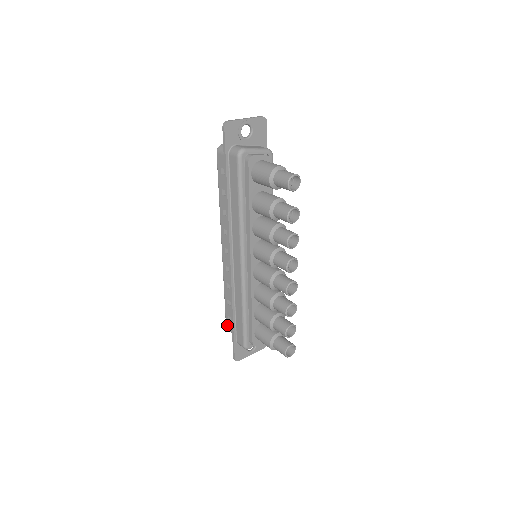
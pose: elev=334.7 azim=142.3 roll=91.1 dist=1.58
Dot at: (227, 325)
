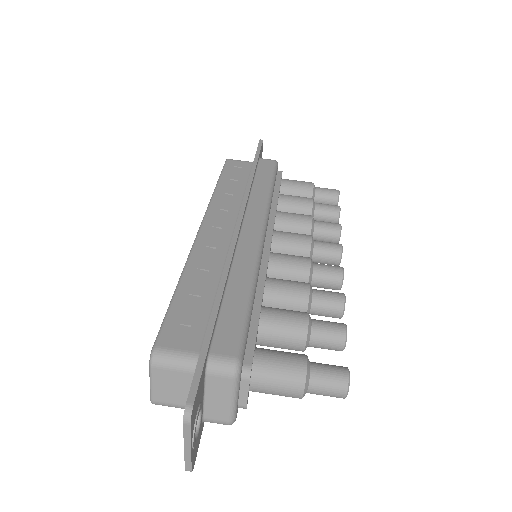
Dot at: occluded
